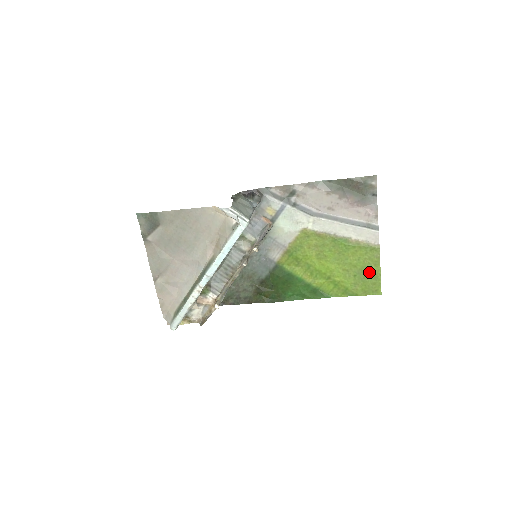
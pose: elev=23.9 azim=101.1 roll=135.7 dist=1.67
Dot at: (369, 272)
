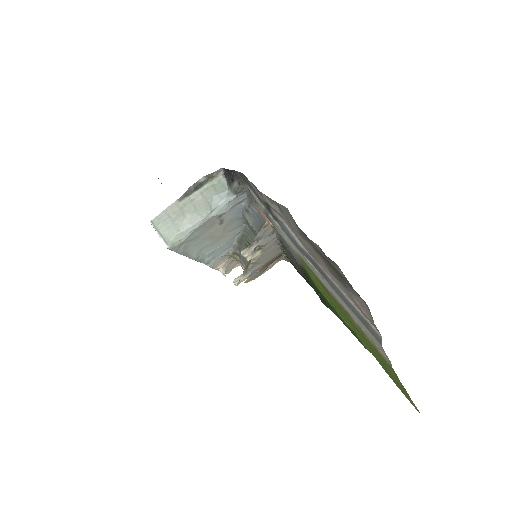
Dot at: (394, 377)
